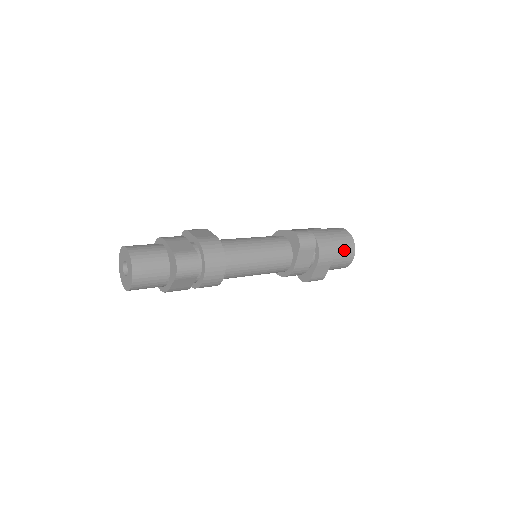
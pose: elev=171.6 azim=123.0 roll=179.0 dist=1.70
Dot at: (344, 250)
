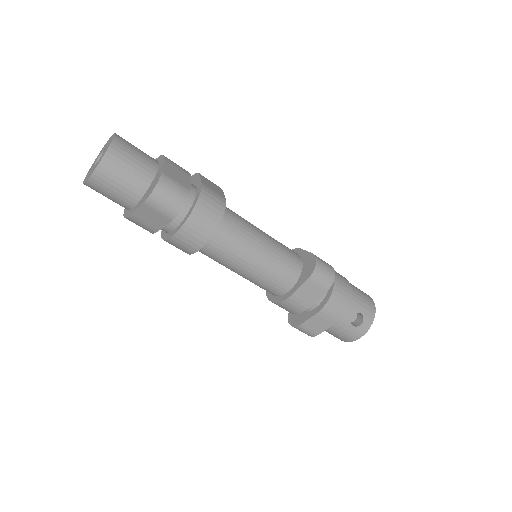
Dot at: (357, 320)
